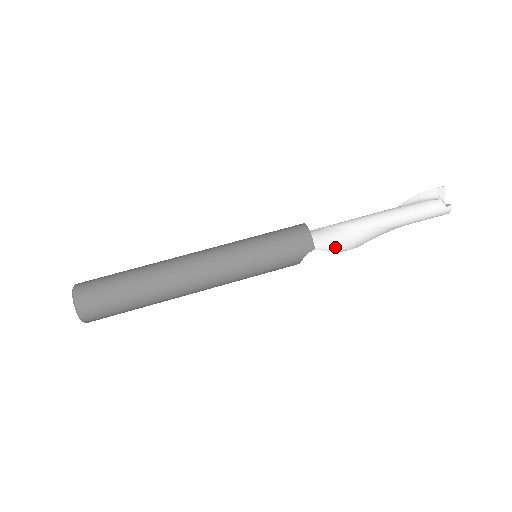
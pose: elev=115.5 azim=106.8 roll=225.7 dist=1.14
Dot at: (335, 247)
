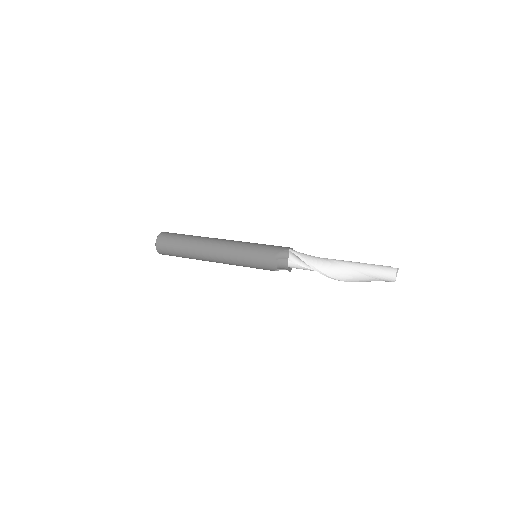
Dot at: (302, 255)
